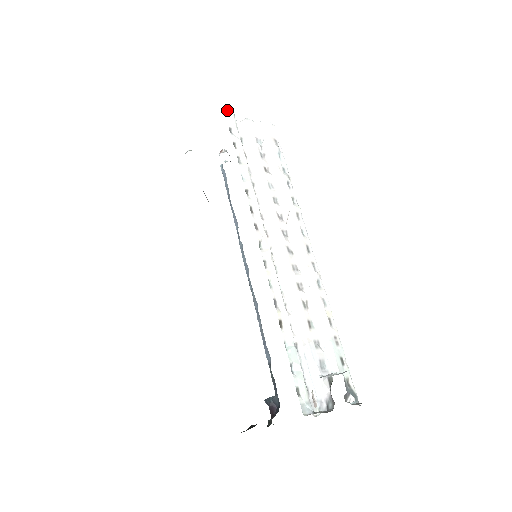
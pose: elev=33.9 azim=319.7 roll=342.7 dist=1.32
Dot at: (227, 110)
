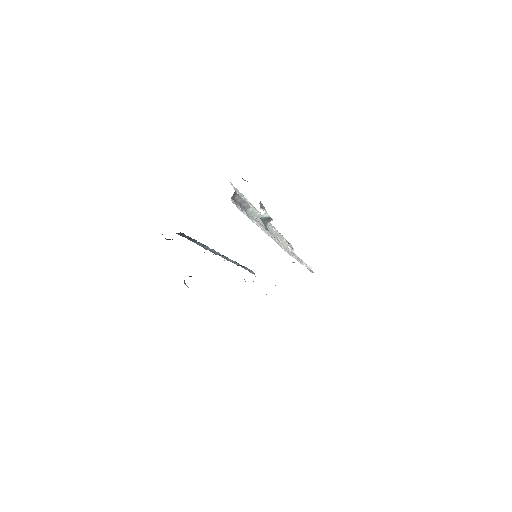
Dot at: (291, 244)
